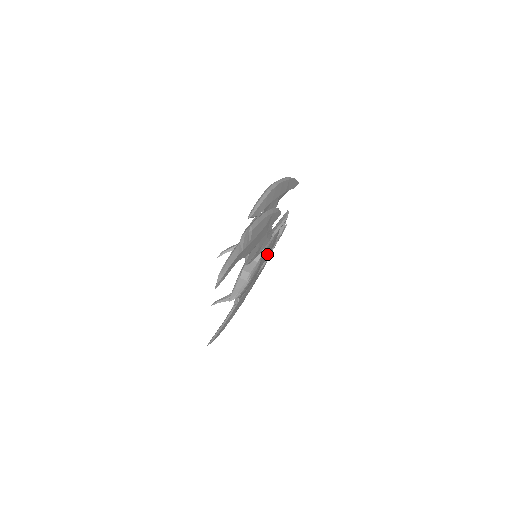
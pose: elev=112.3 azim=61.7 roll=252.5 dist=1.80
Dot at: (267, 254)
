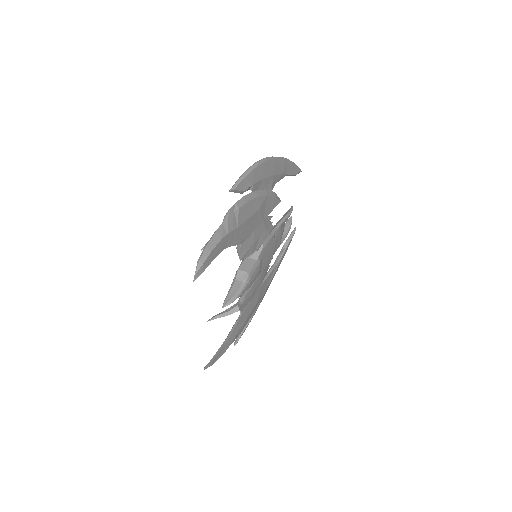
Dot at: (270, 254)
